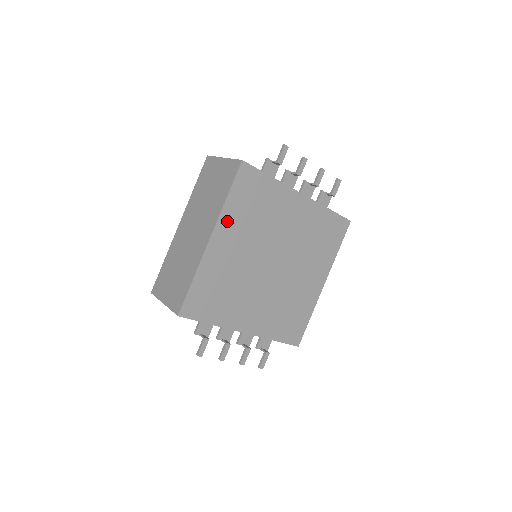
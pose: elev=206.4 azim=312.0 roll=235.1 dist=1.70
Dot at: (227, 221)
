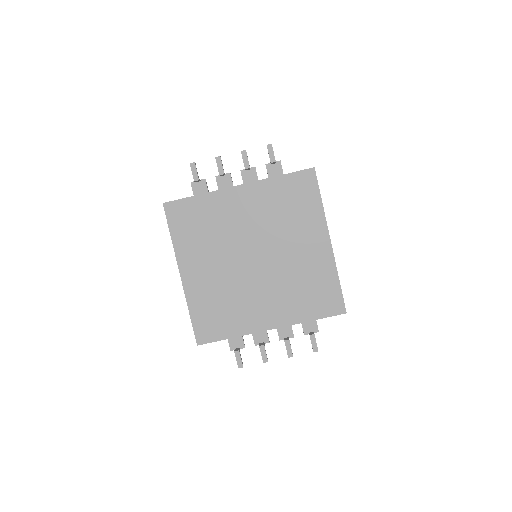
Dot at: (185, 254)
